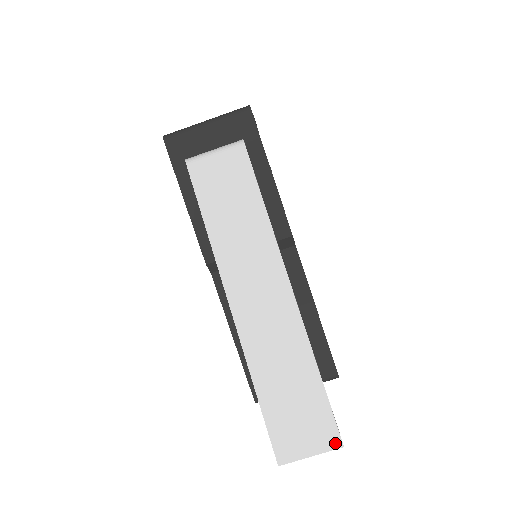
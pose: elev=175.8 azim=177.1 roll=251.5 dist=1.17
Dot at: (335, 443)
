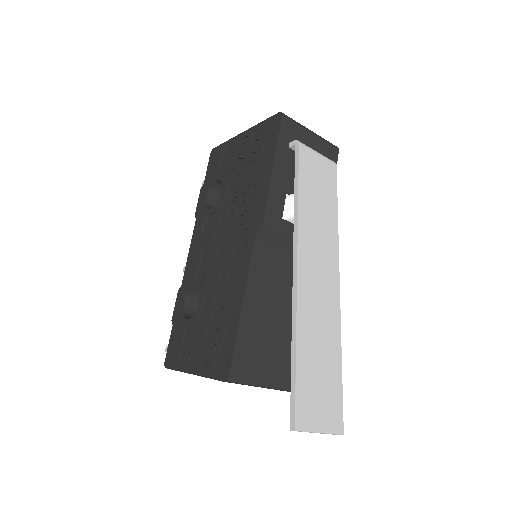
Dot at: (339, 428)
